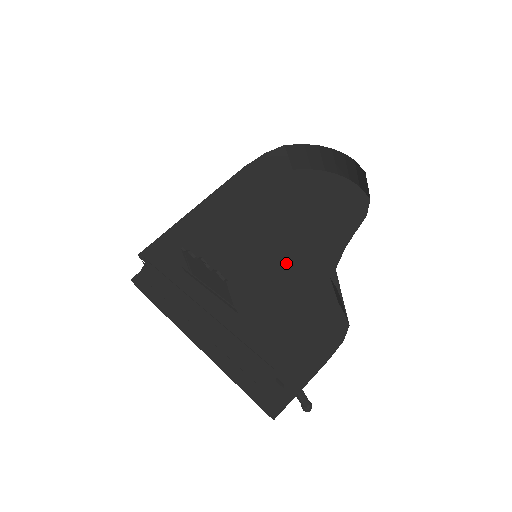
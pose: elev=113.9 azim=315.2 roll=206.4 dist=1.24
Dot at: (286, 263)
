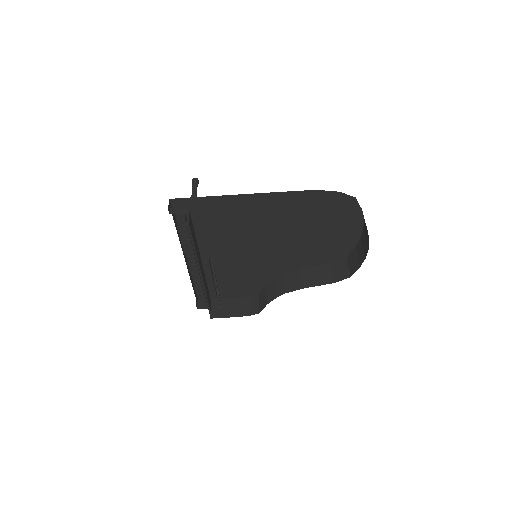
Dot at: (269, 255)
